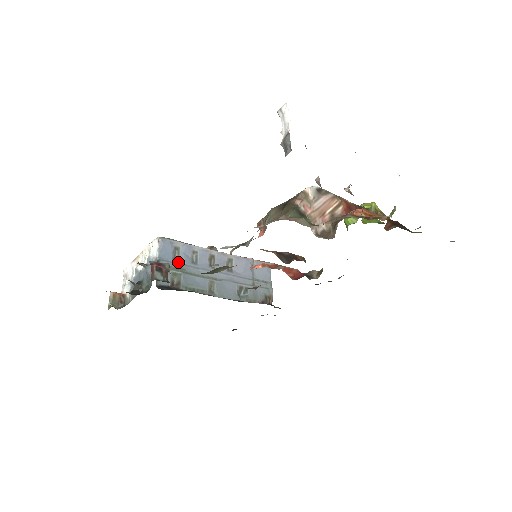
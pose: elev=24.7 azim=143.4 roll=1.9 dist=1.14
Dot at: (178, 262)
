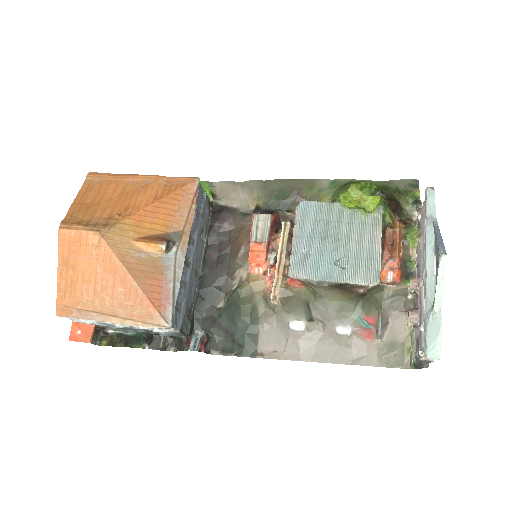
Dot at: (183, 307)
